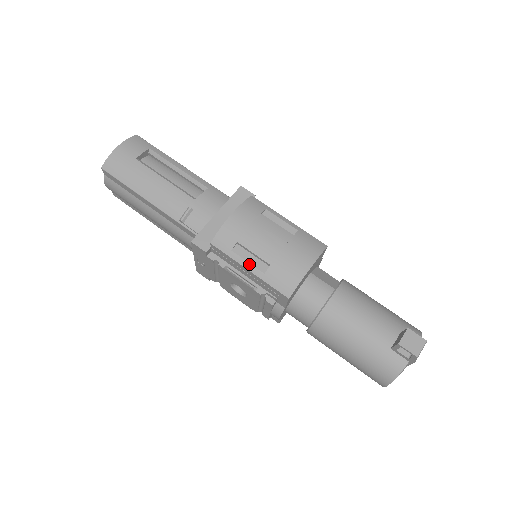
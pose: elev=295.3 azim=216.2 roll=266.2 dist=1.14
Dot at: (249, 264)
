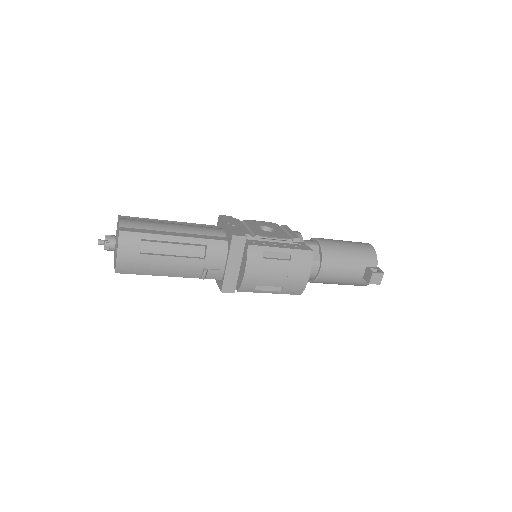
Dot at: (269, 291)
